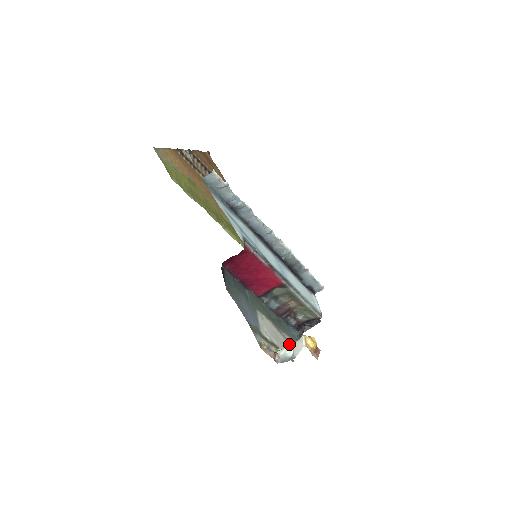
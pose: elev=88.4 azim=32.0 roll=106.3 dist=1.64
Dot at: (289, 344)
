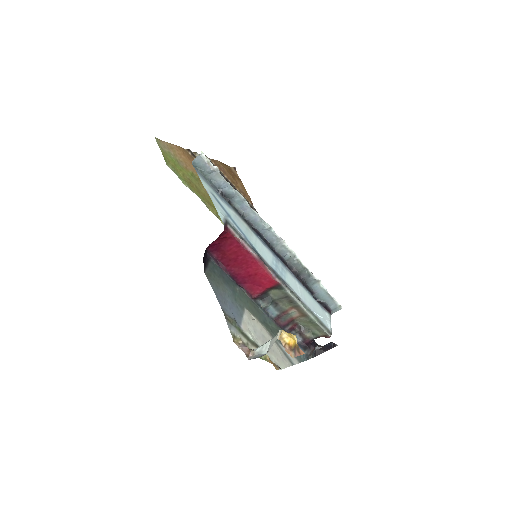
Dot at: (285, 357)
